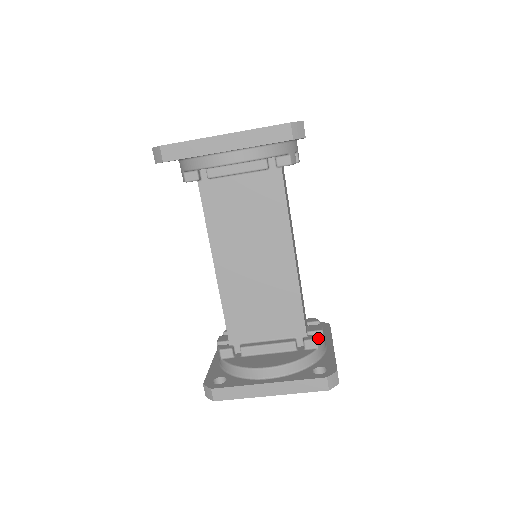
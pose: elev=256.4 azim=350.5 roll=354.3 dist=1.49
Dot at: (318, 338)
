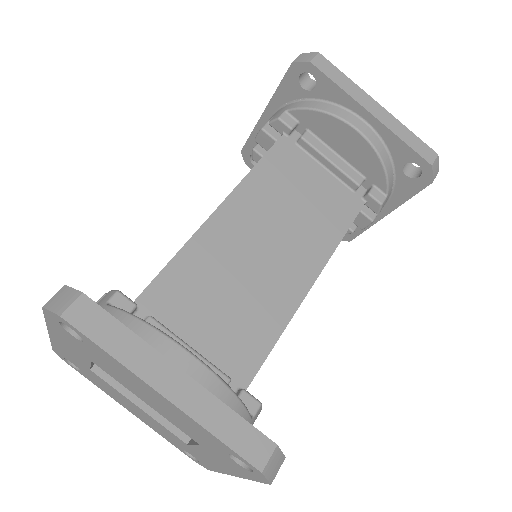
Dot at: occluded
